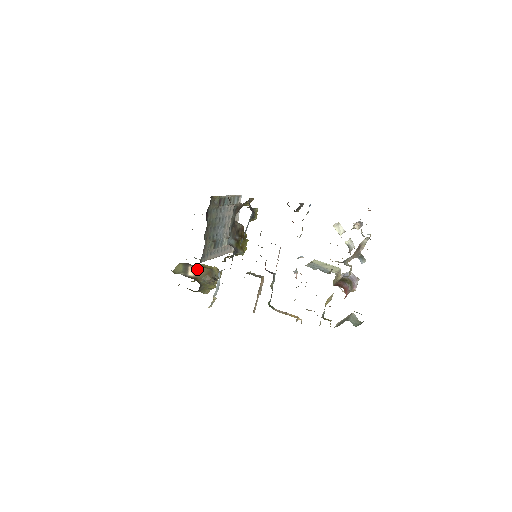
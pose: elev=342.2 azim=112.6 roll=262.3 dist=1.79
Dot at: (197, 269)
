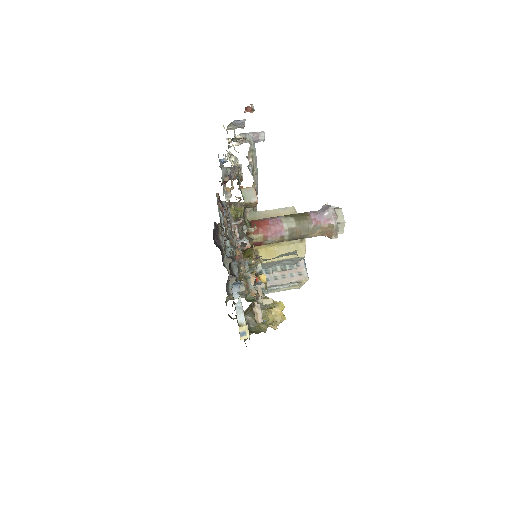
Dot at: occluded
